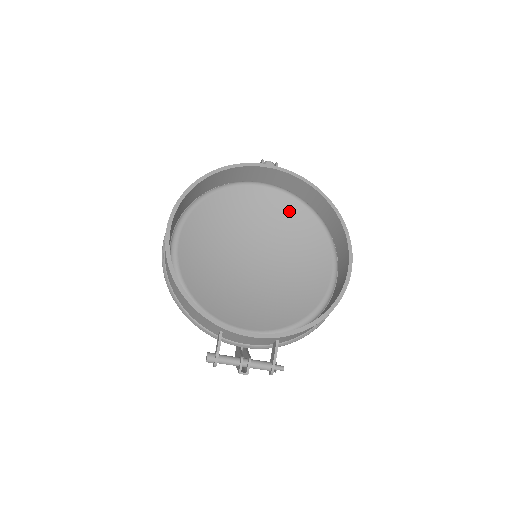
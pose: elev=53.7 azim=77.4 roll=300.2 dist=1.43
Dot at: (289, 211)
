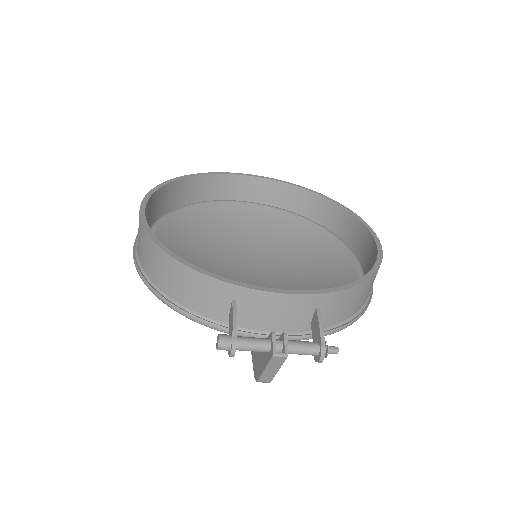
Dot at: (282, 223)
